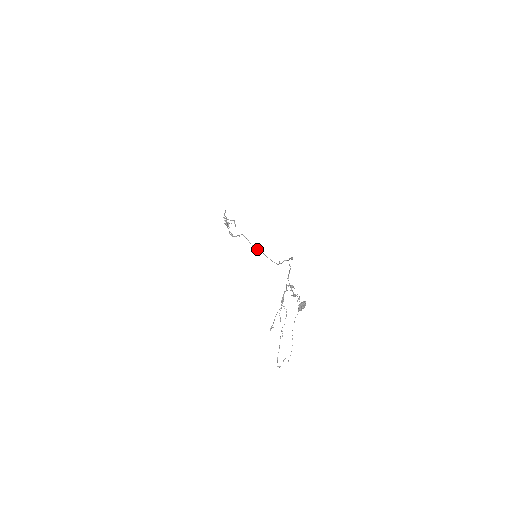
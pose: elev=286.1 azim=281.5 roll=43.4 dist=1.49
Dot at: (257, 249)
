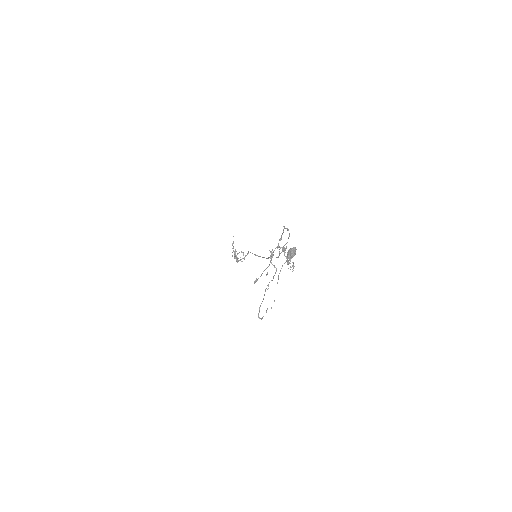
Dot at: (259, 256)
